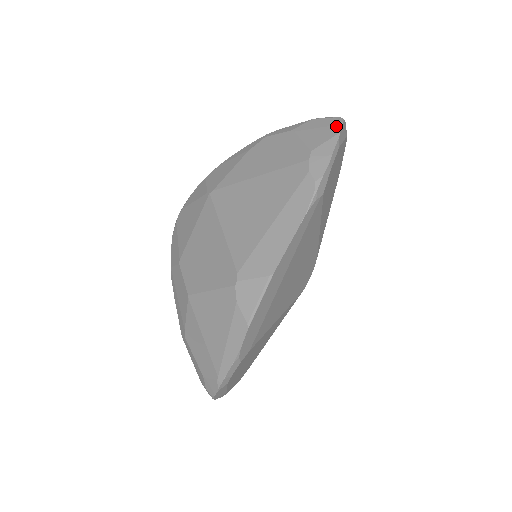
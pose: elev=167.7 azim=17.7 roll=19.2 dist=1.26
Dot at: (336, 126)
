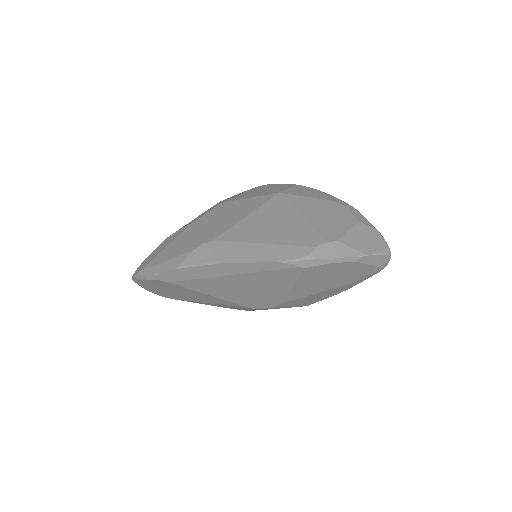
Dot at: (375, 250)
